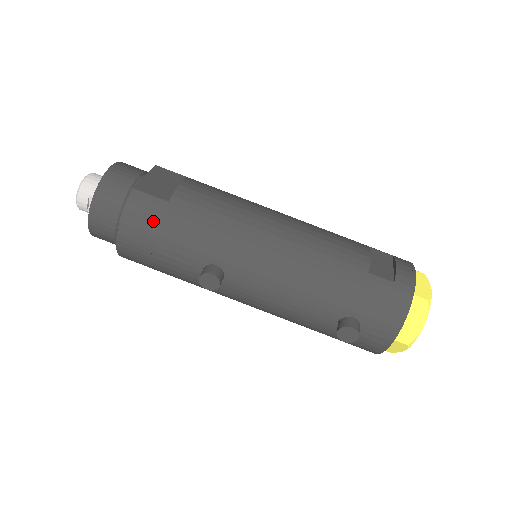
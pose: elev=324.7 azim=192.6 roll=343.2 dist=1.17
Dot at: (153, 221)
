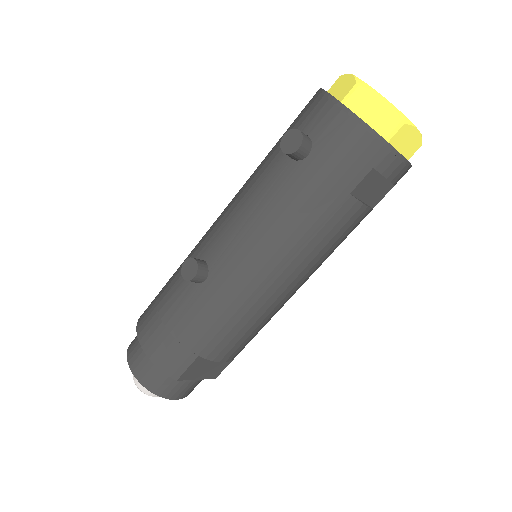
Dot at: (153, 303)
